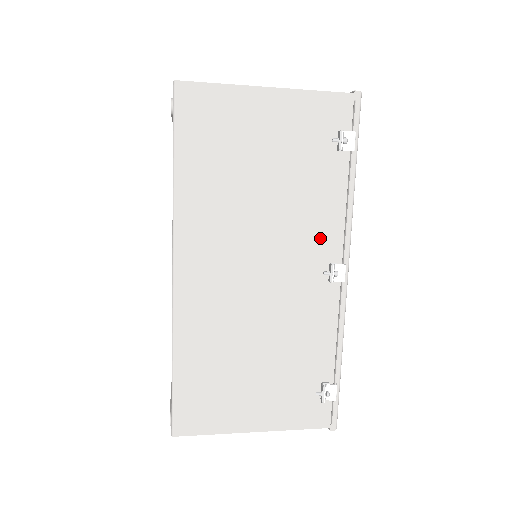
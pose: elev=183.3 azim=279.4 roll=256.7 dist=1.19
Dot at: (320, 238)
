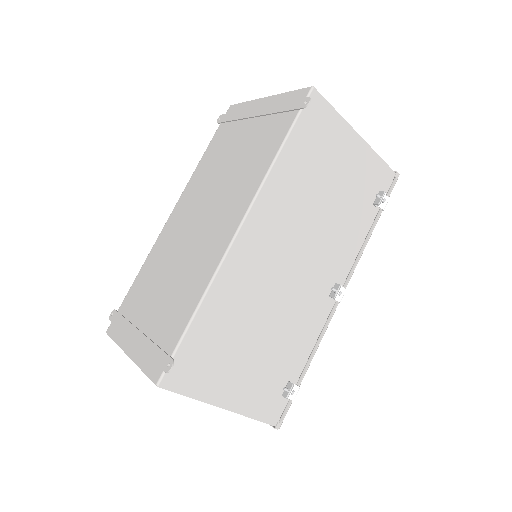
Dot at: (338, 261)
